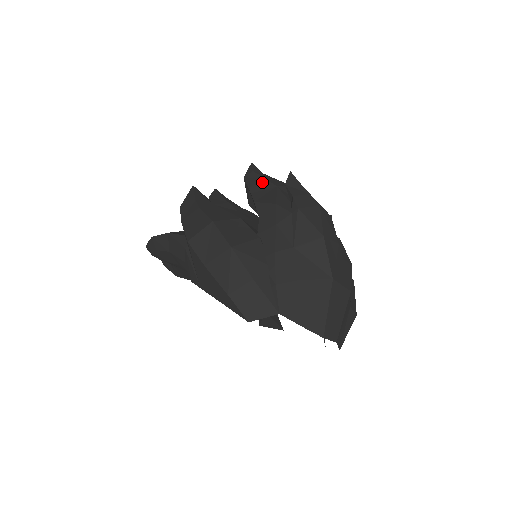
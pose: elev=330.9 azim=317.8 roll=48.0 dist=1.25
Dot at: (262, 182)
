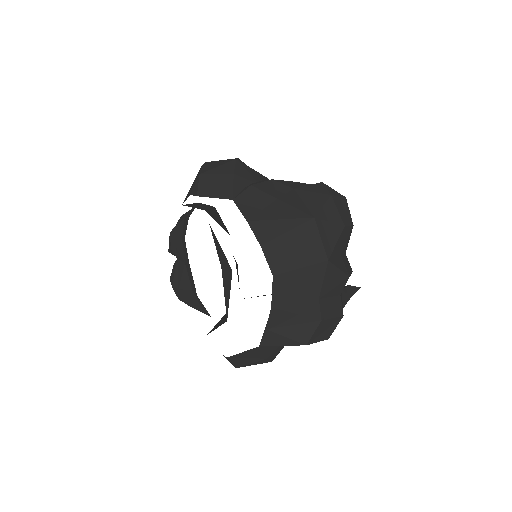
Dot at: occluded
